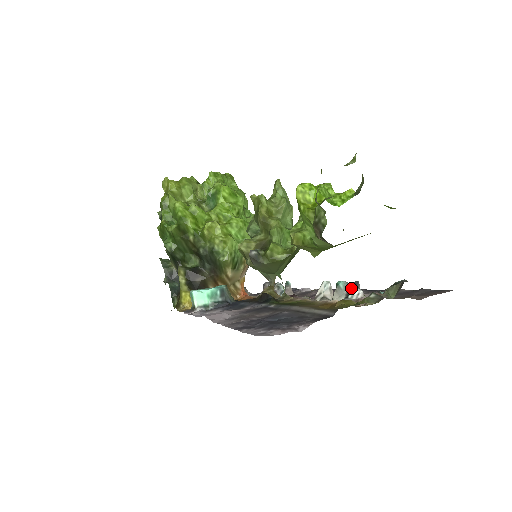
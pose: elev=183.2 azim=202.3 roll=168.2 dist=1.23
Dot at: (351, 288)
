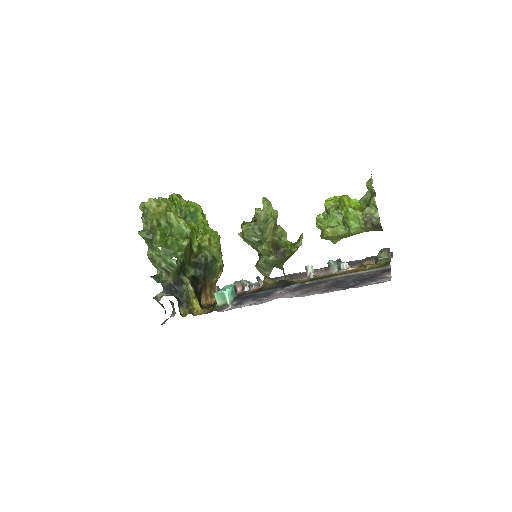
Dot at: (338, 263)
